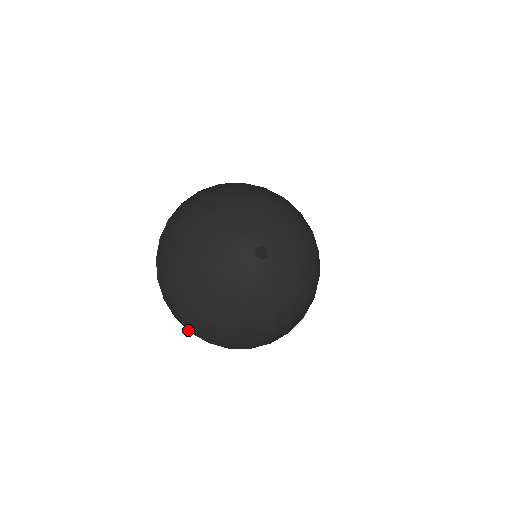
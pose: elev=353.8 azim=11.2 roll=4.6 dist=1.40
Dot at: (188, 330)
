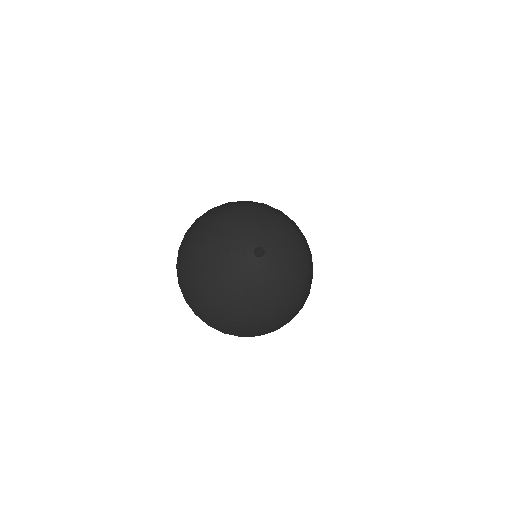
Dot at: (177, 264)
